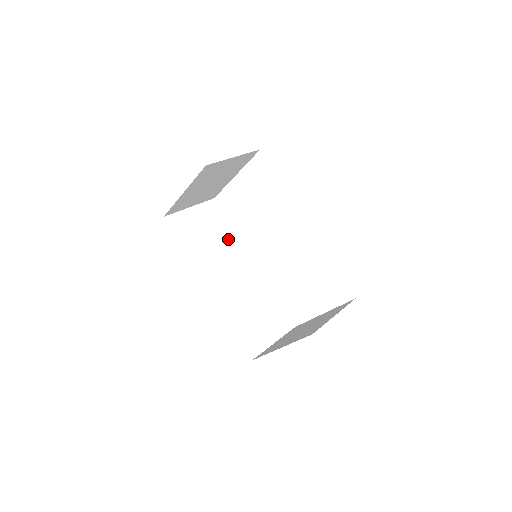
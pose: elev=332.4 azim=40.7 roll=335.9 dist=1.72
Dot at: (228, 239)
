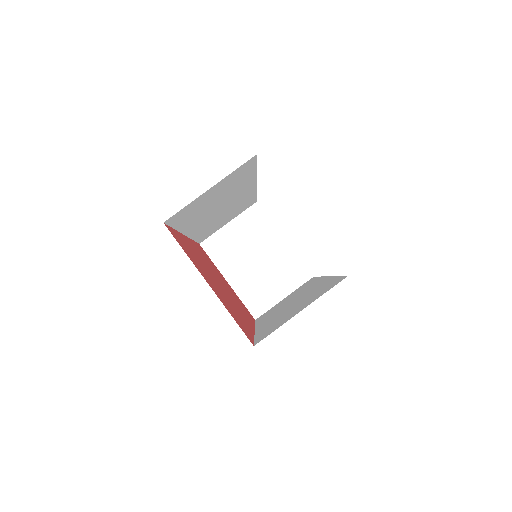
Dot at: (241, 185)
